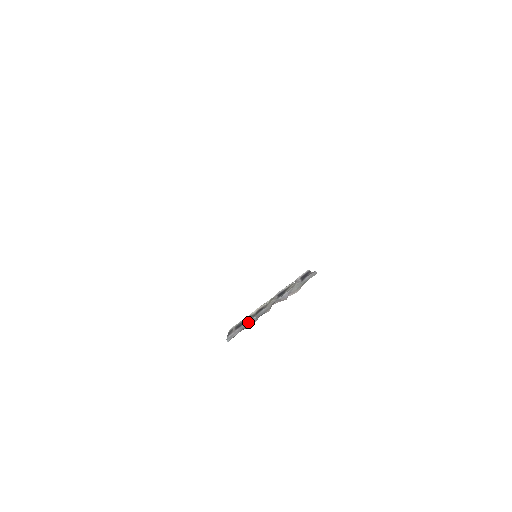
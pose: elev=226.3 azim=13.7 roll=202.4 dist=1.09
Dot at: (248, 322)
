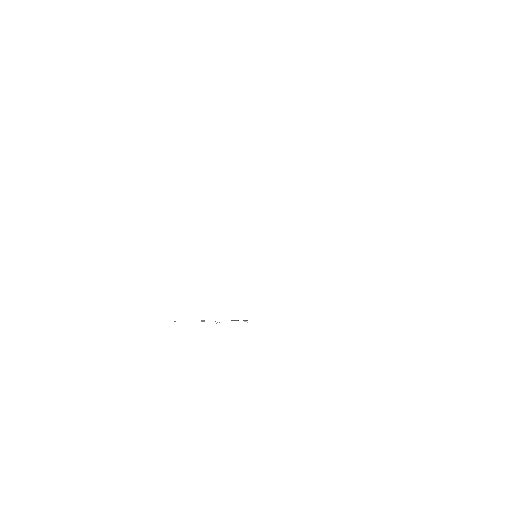
Dot at: occluded
